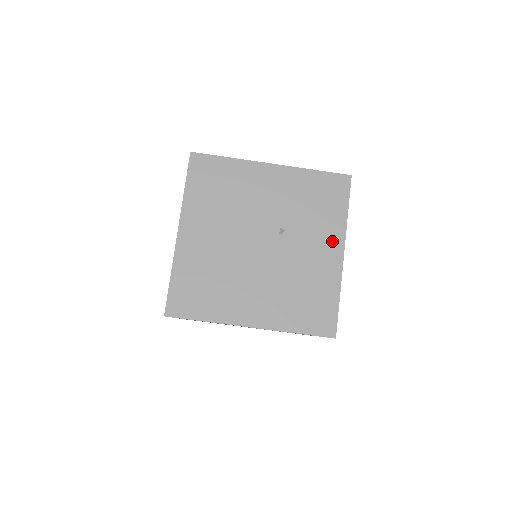
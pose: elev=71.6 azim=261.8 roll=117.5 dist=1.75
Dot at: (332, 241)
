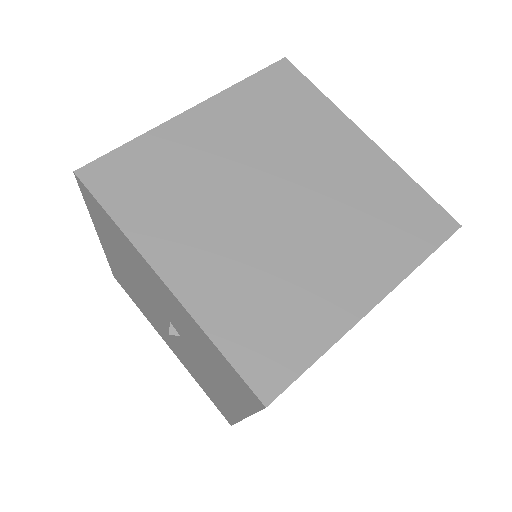
Dot at: occluded
